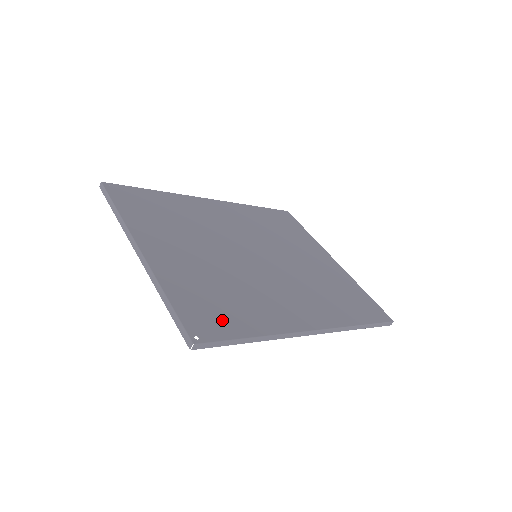
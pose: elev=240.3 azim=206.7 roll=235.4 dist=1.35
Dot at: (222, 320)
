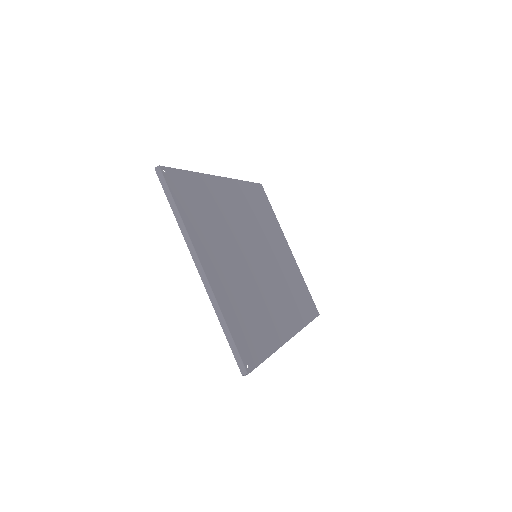
Dot at: (255, 343)
